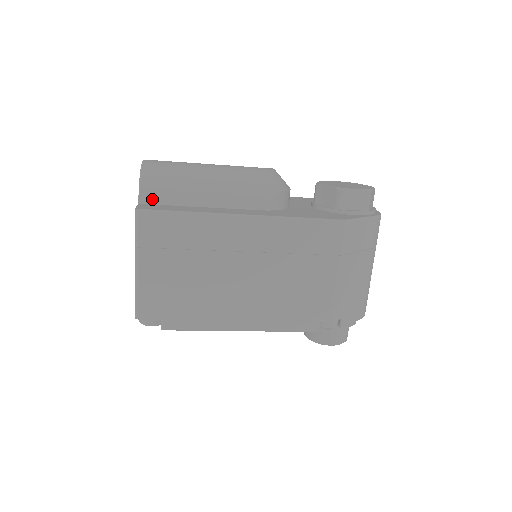
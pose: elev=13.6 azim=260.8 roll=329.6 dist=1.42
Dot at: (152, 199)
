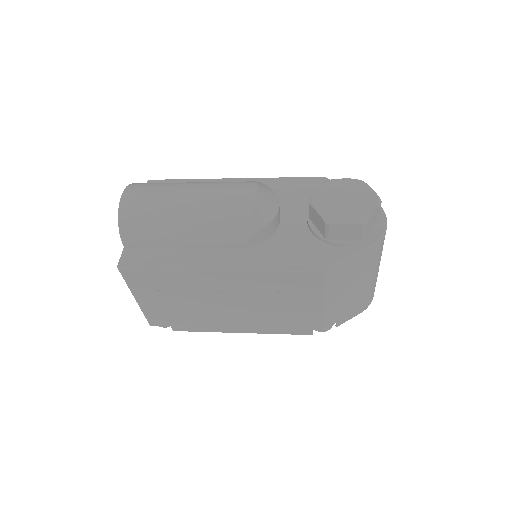
Dot at: (134, 244)
